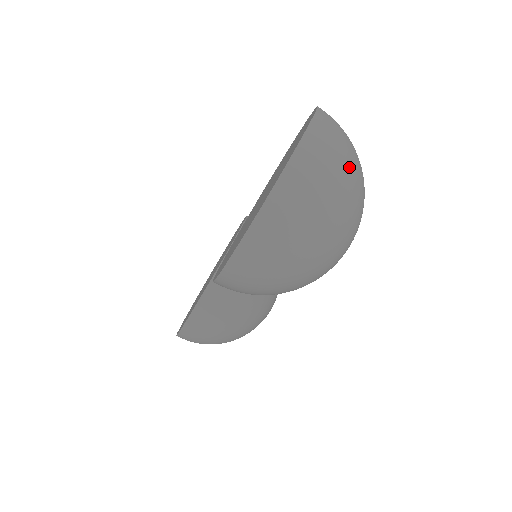
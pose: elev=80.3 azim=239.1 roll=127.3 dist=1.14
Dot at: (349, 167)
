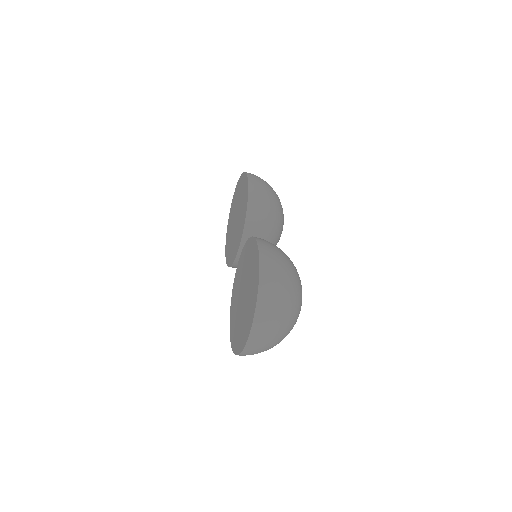
Dot at: (279, 333)
